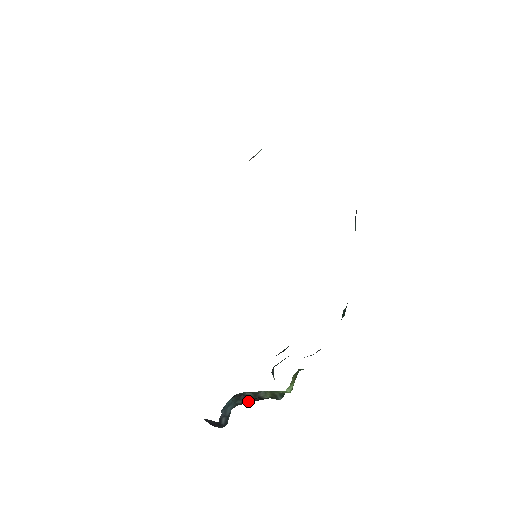
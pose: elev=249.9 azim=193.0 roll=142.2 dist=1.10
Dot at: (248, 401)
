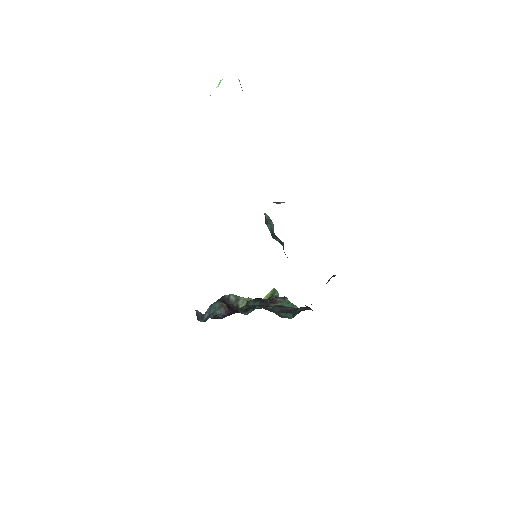
Dot at: (223, 314)
